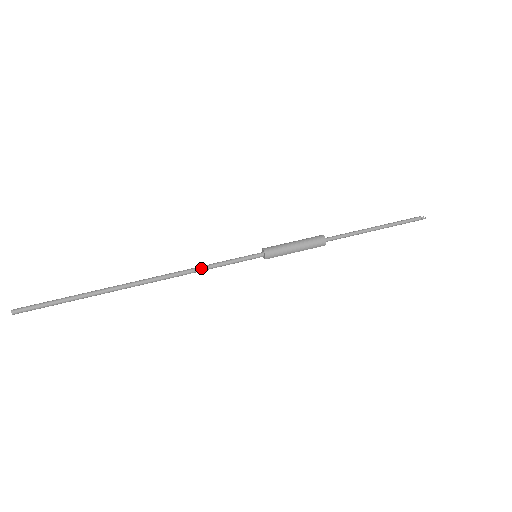
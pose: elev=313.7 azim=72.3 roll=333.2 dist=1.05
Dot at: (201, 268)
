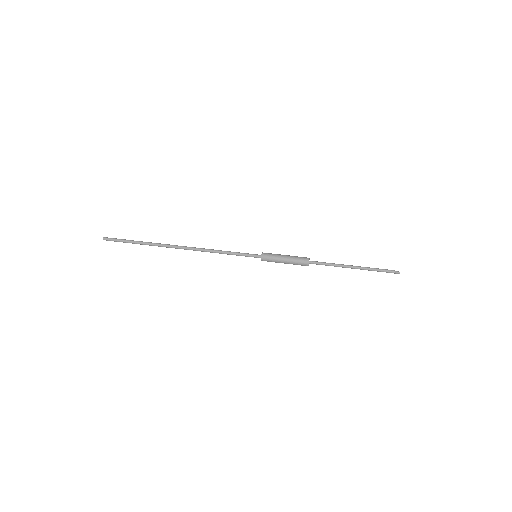
Dot at: (216, 251)
